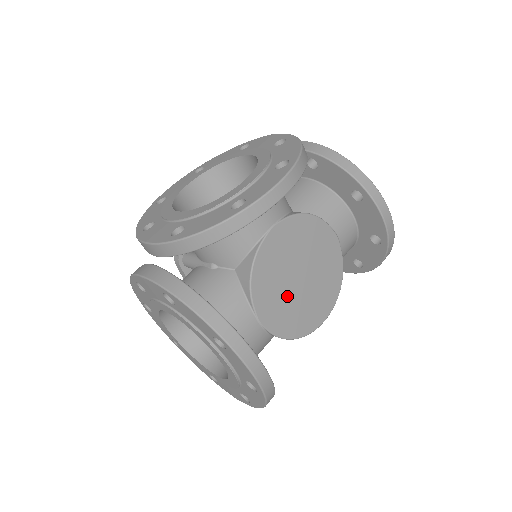
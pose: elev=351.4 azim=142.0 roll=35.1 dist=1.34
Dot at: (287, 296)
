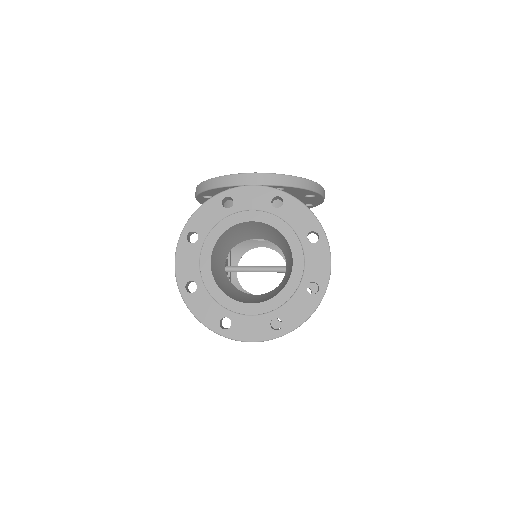
Dot at: occluded
